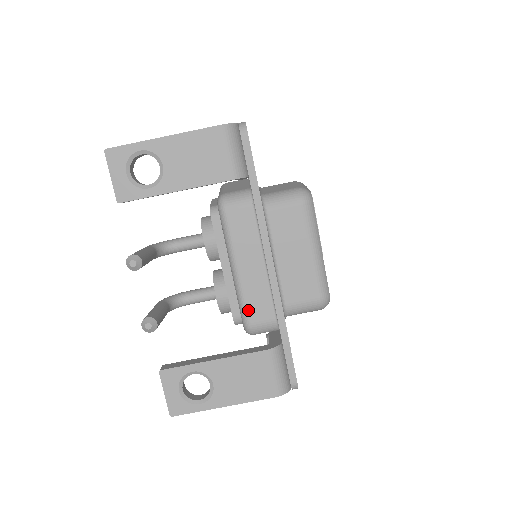
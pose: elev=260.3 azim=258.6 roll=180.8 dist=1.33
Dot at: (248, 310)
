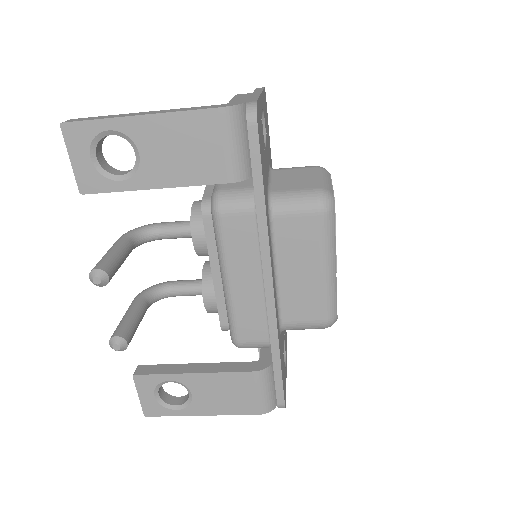
Dot at: (238, 327)
